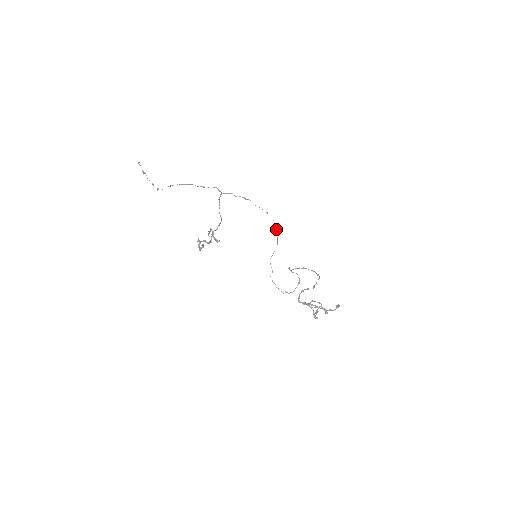
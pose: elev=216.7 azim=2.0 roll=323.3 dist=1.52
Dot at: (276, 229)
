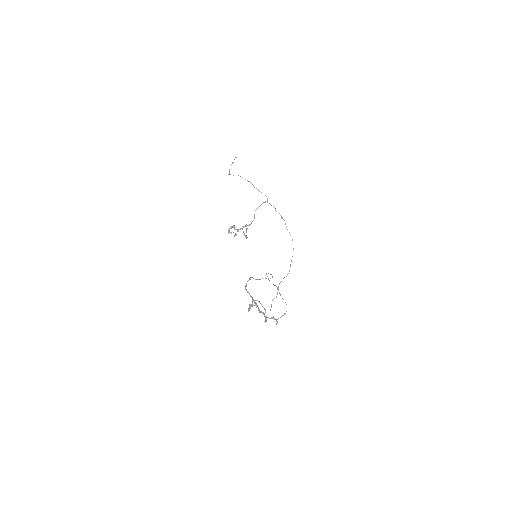
Dot at: occluded
